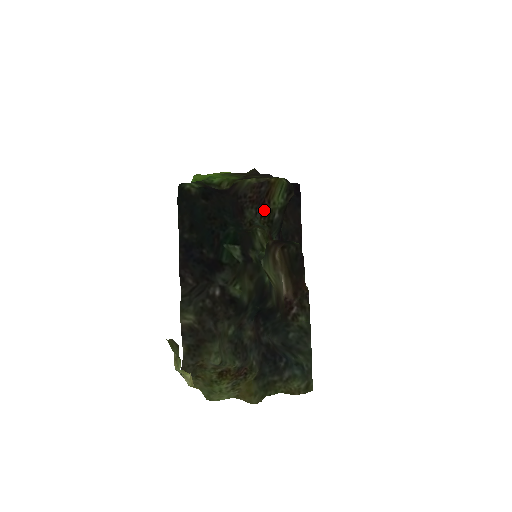
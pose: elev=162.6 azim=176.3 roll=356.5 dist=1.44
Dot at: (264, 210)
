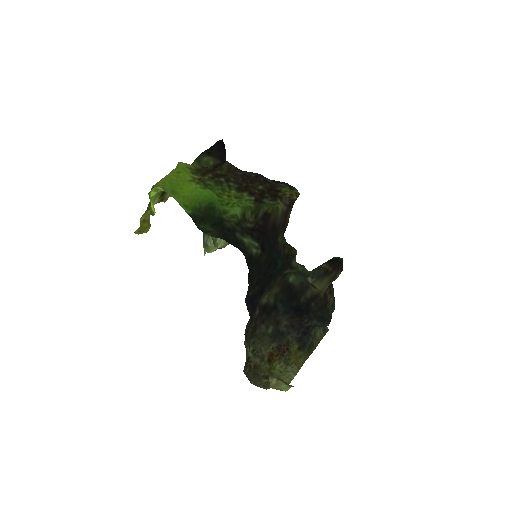
Dot at: occluded
